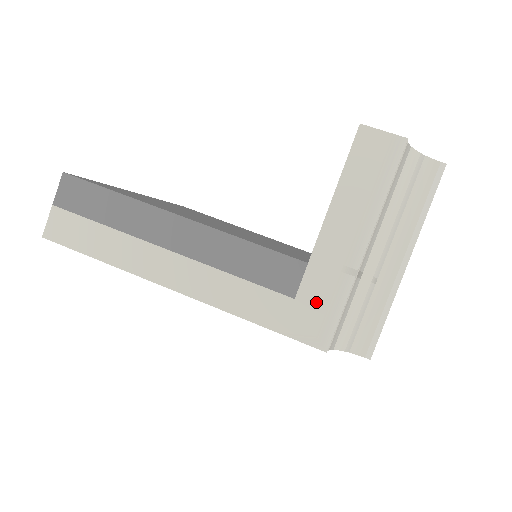
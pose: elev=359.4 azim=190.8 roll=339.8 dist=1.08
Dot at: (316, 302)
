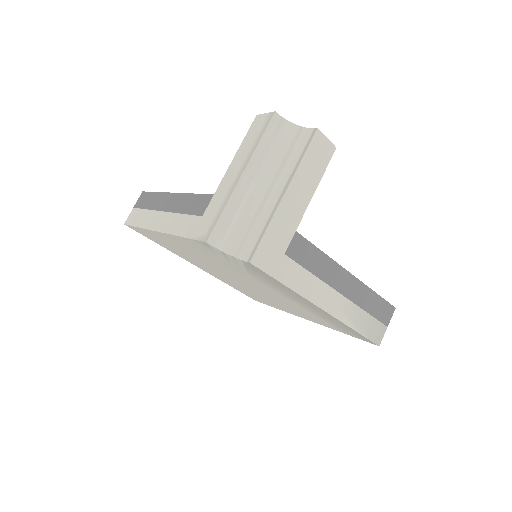
Dot at: (211, 214)
